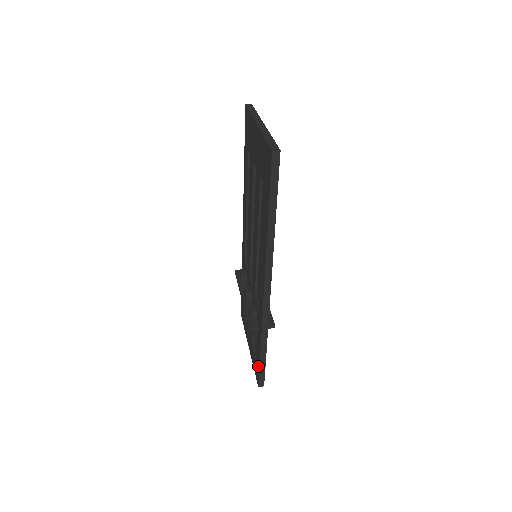
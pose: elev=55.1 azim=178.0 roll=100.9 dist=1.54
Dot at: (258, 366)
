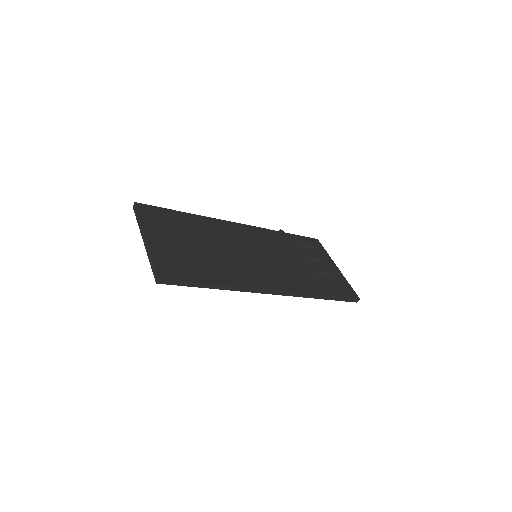
Dot at: occluded
